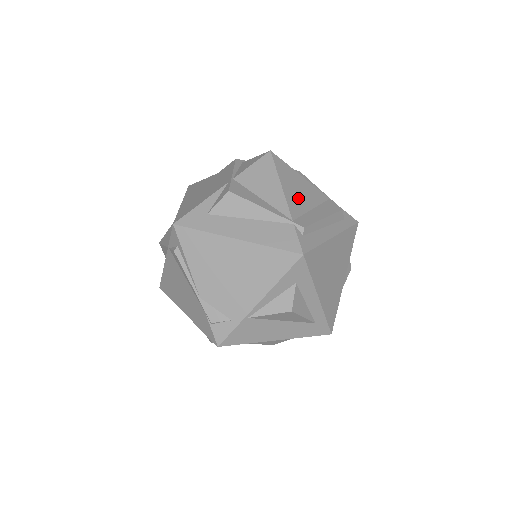
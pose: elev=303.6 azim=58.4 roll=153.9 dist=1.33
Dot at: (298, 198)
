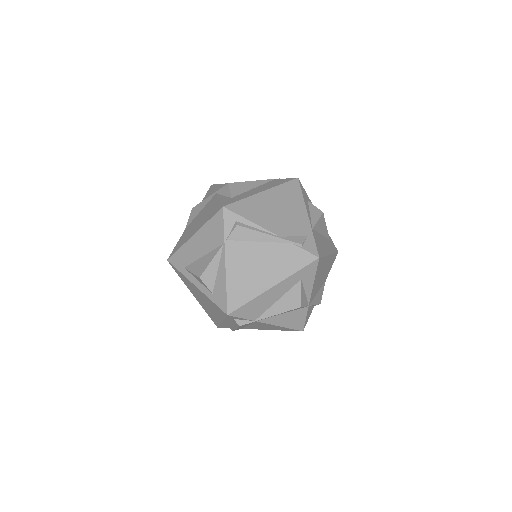
Dot at: occluded
